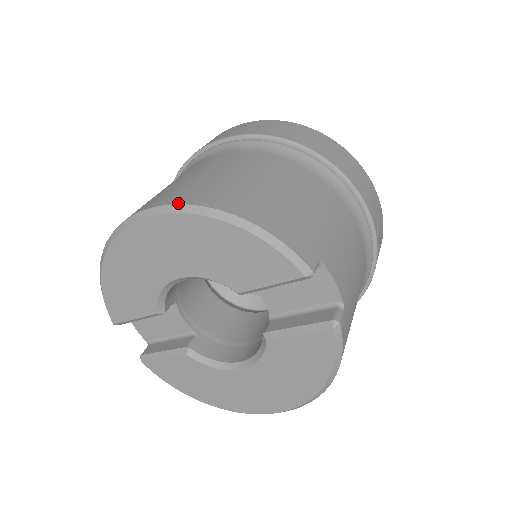
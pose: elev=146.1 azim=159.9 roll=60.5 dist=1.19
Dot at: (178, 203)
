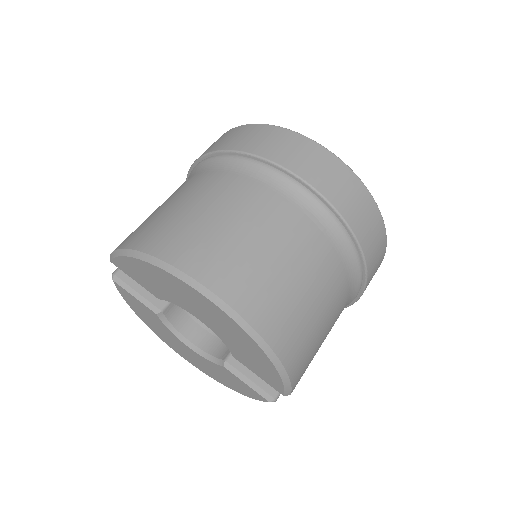
Dot at: (249, 322)
